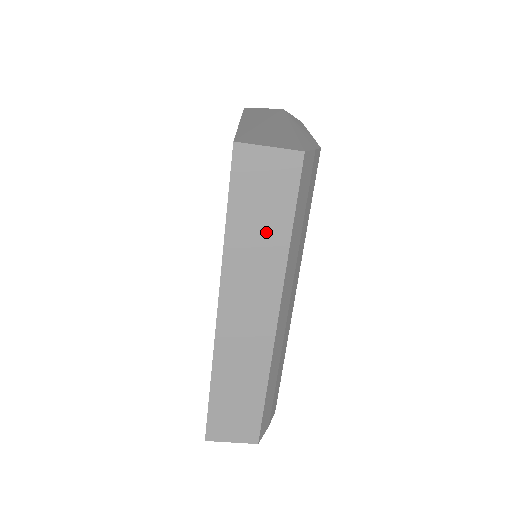
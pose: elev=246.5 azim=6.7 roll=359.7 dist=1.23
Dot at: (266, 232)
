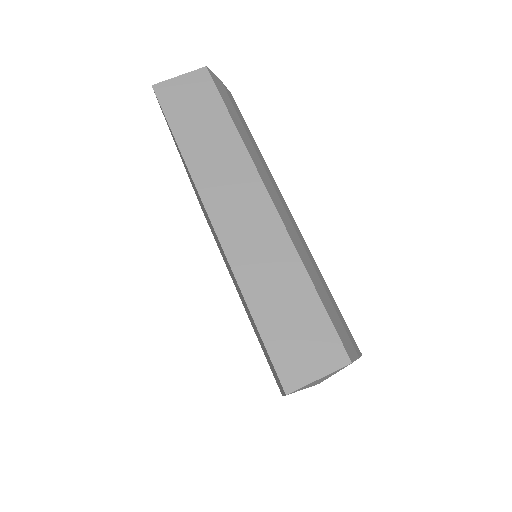
Dot at: (212, 131)
